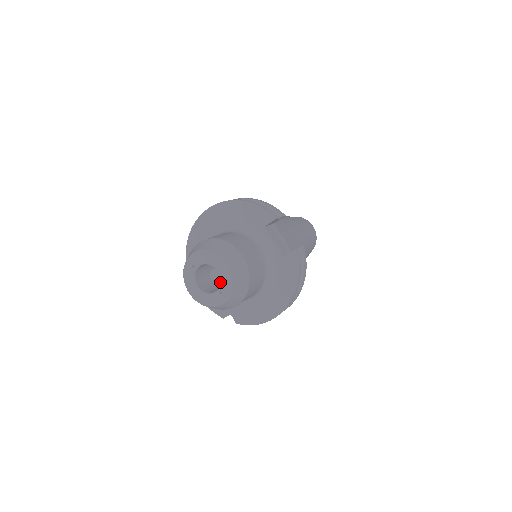
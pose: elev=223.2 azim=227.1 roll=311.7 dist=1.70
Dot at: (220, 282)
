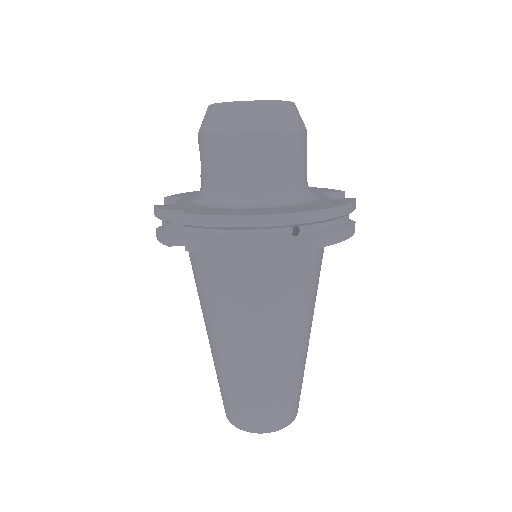
Dot at: occluded
